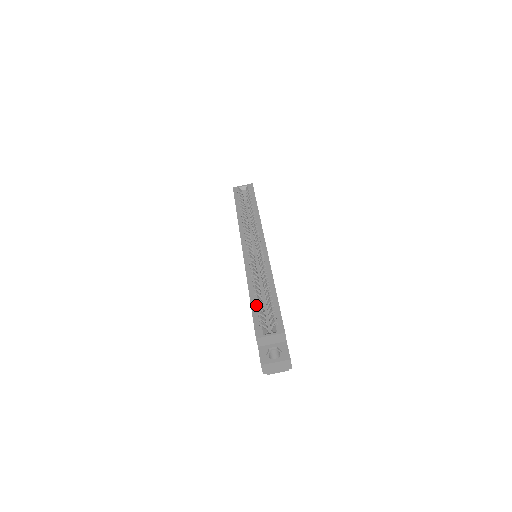
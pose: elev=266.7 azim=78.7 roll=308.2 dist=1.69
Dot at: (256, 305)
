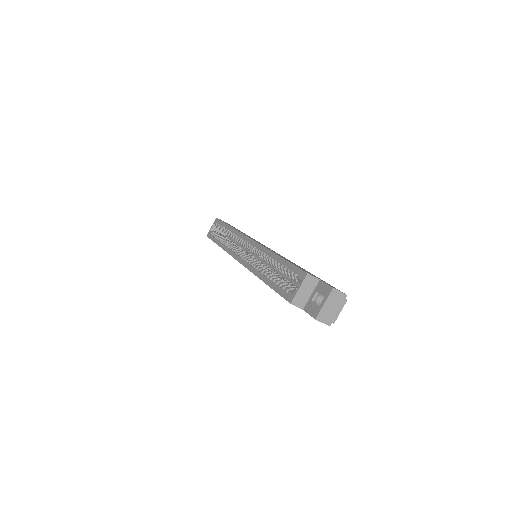
Dot at: (274, 283)
